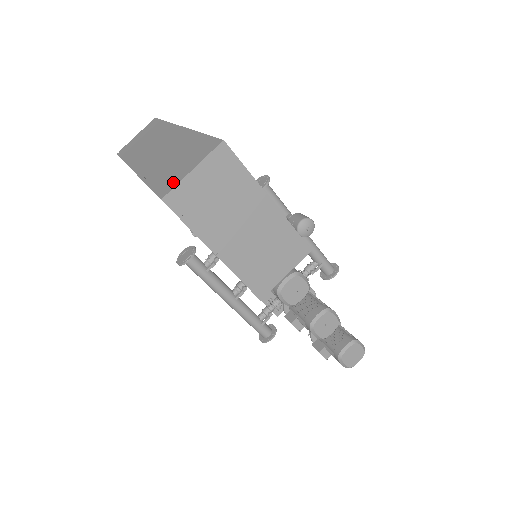
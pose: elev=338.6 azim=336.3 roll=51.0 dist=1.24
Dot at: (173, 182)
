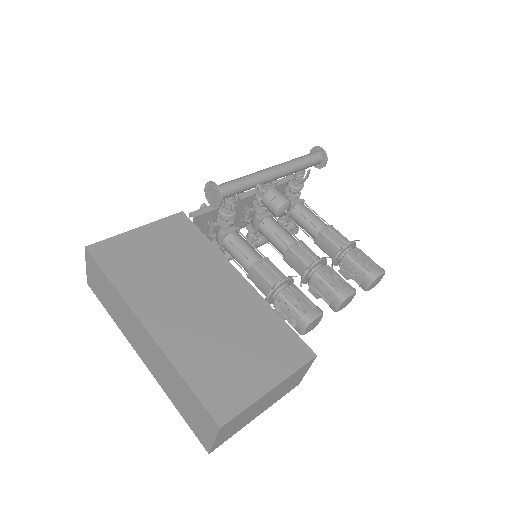
Dot at: (205, 441)
